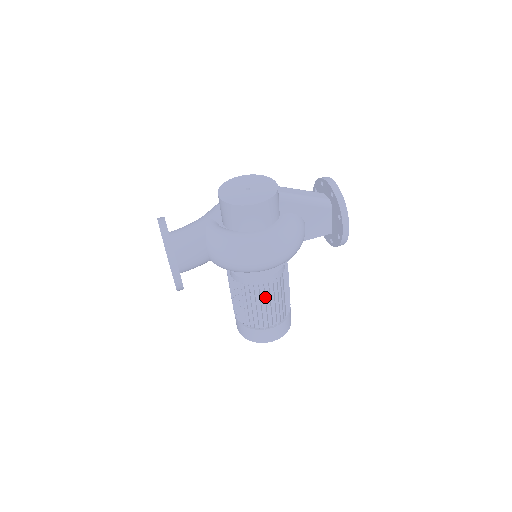
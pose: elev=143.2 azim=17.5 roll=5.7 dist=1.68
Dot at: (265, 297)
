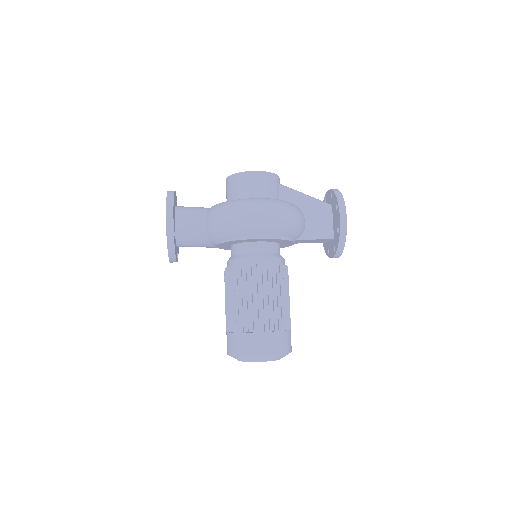
Dot at: (257, 281)
